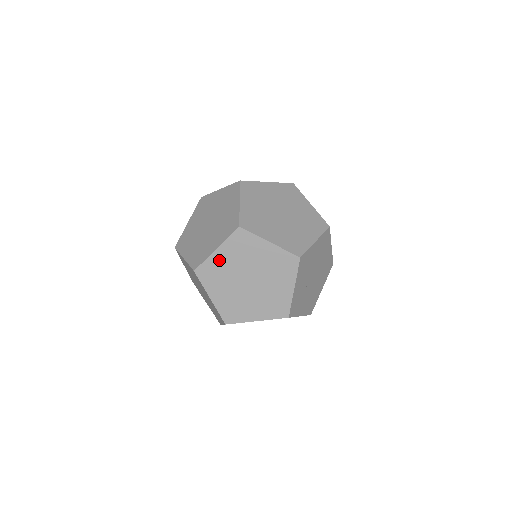
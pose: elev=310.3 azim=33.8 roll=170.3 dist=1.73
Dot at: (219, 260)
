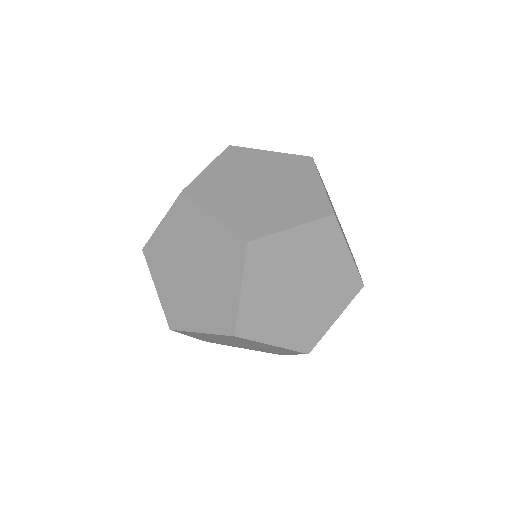
Dot at: occluded
